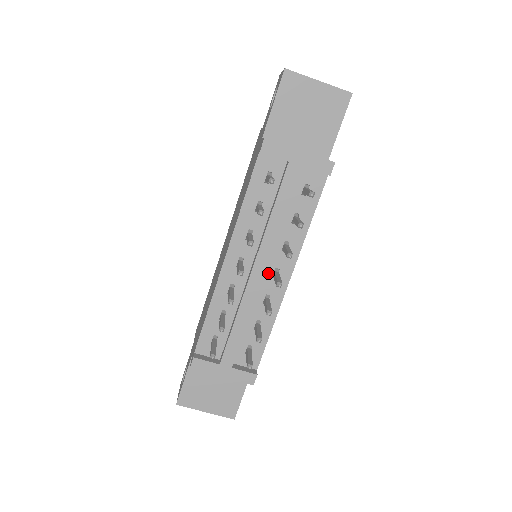
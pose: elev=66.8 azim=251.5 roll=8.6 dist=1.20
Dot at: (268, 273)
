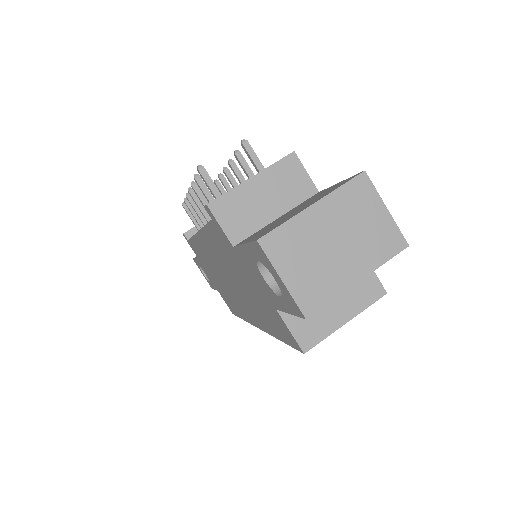
Dot at: occluded
